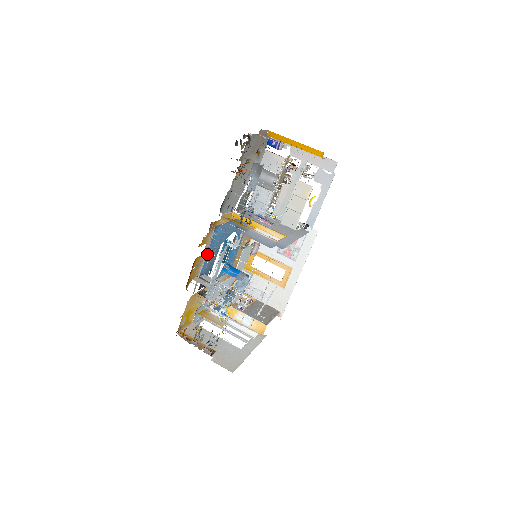
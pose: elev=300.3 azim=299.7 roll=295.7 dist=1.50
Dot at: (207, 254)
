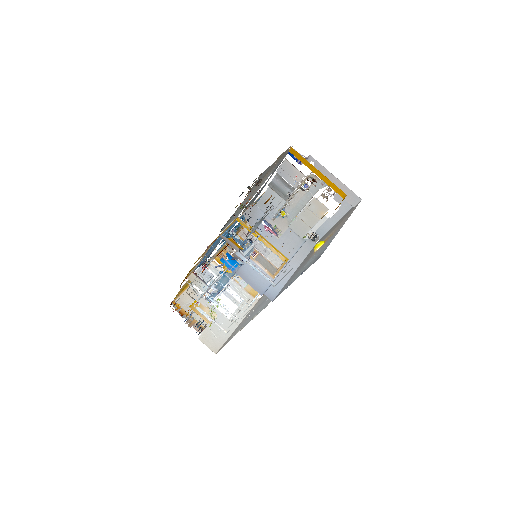
Dot at: (200, 275)
